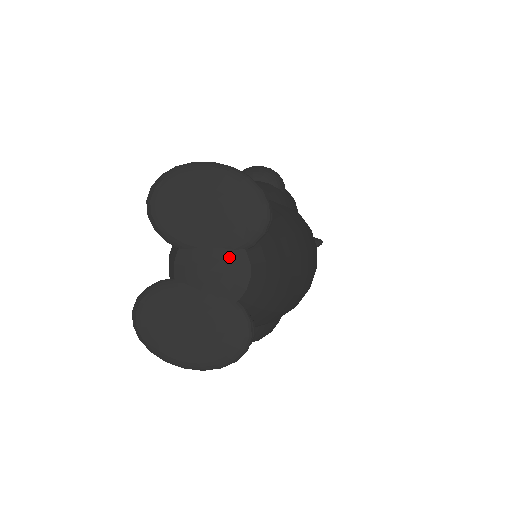
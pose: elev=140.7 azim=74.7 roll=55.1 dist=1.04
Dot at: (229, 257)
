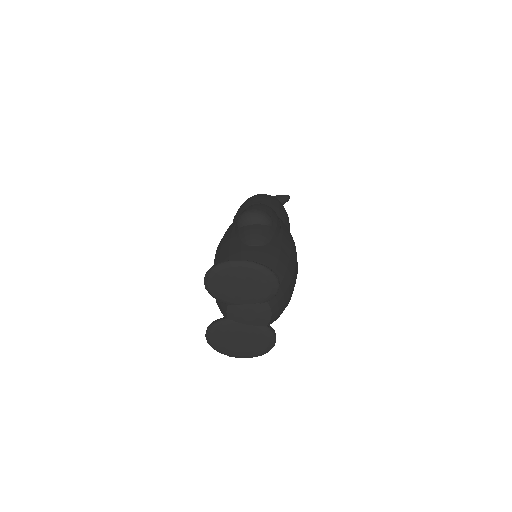
Dot at: (259, 307)
